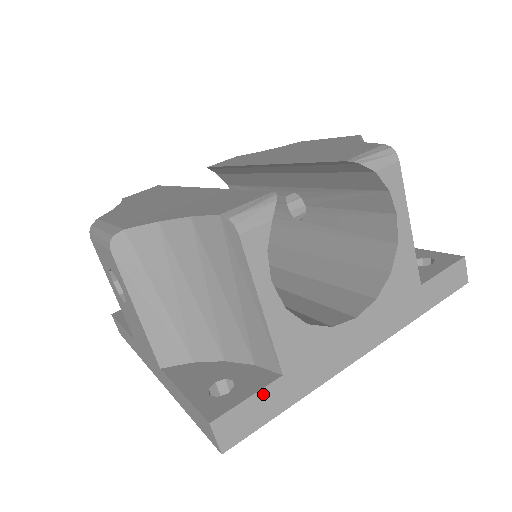
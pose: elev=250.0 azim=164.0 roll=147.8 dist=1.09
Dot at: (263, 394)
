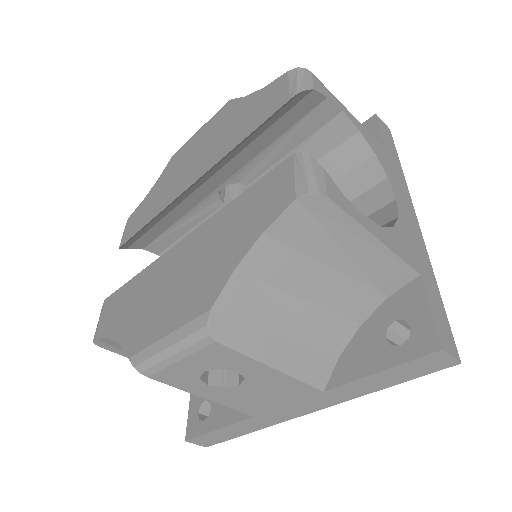
Dot at: (429, 298)
